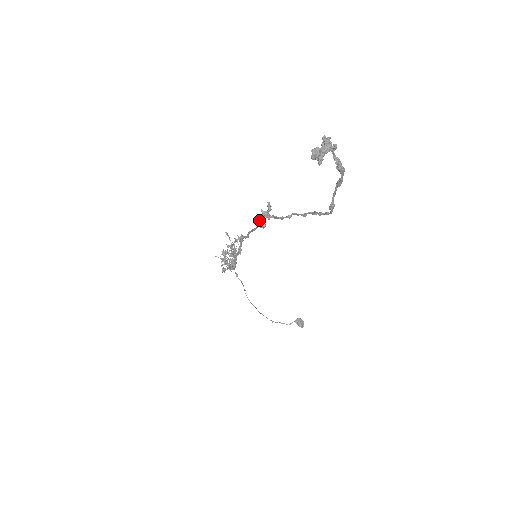
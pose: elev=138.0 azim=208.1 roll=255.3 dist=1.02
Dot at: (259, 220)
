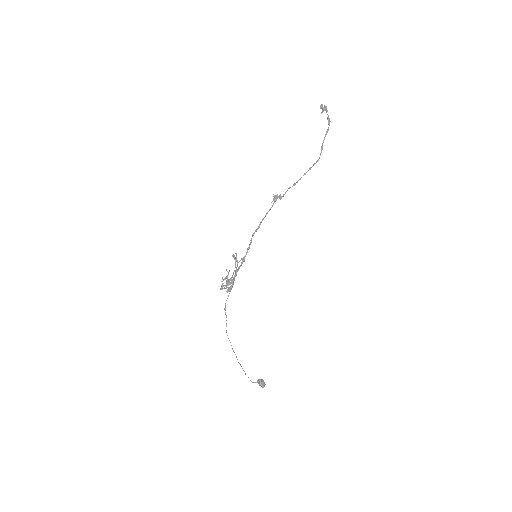
Dot at: (274, 200)
